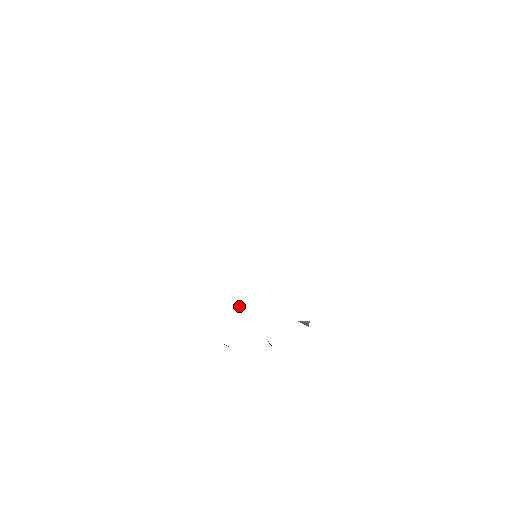
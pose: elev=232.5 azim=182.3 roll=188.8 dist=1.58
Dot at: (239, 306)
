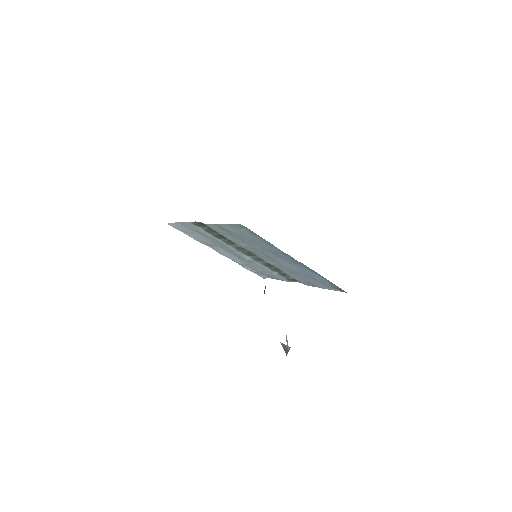
Dot at: occluded
